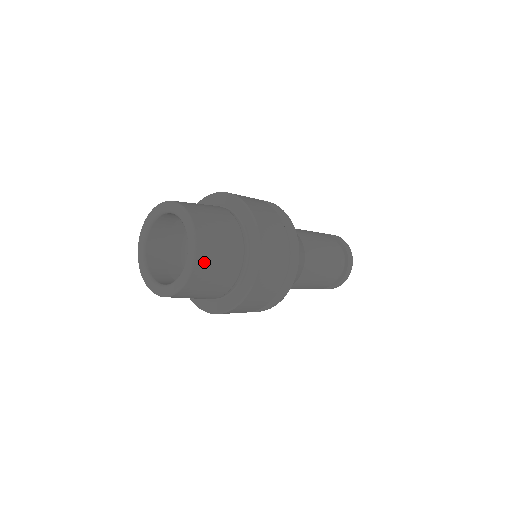
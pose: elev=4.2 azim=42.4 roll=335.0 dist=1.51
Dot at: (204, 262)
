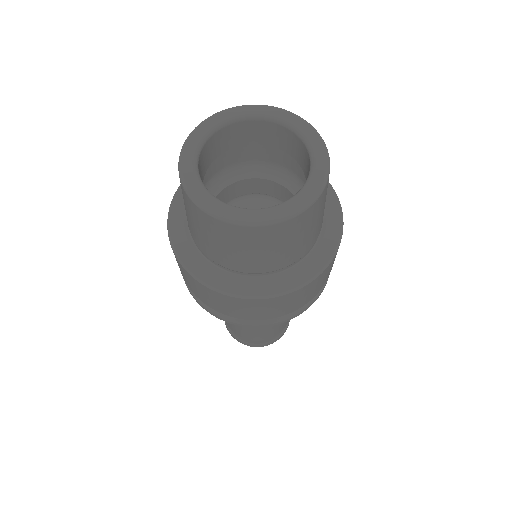
Dot at: (295, 226)
